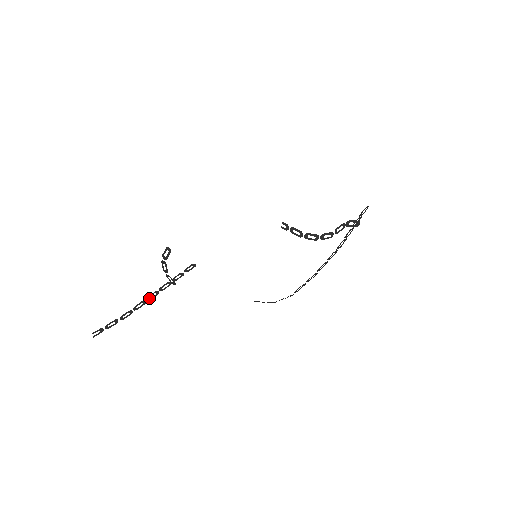
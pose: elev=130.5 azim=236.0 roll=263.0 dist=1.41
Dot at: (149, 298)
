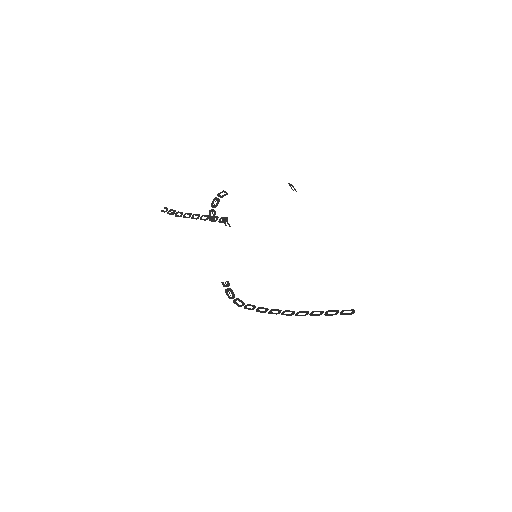
Dot at: (193, 216)
